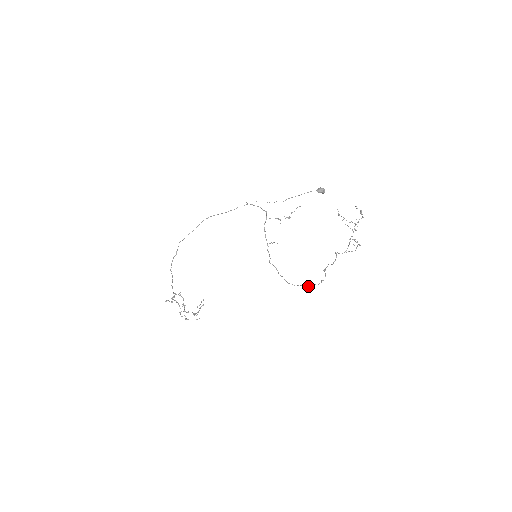
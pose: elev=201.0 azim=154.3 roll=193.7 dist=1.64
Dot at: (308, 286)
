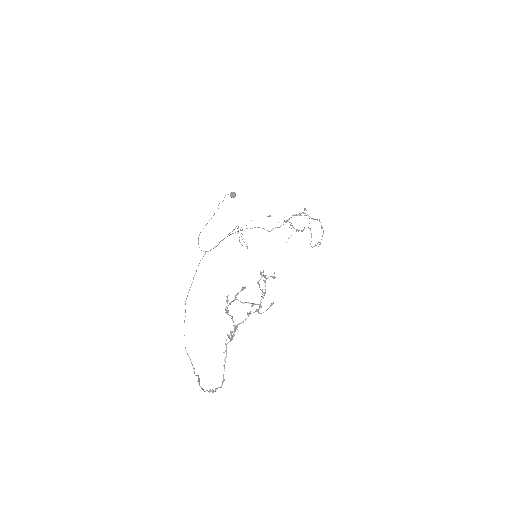
Dot at: (313, 218)
